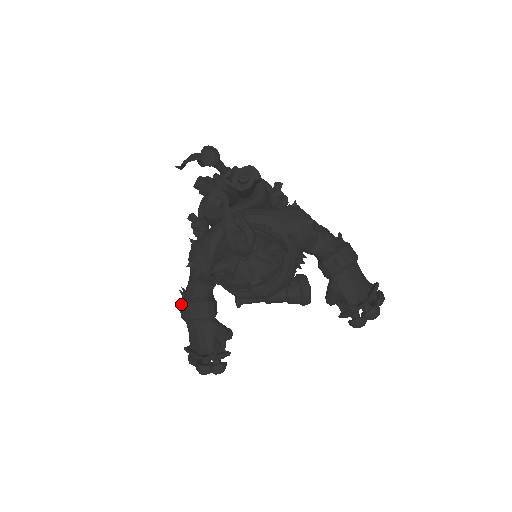
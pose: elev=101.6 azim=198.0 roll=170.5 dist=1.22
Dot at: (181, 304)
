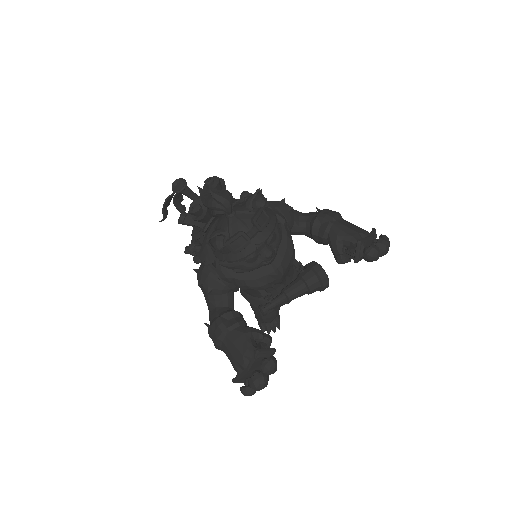
Dot at: (209, 330)
